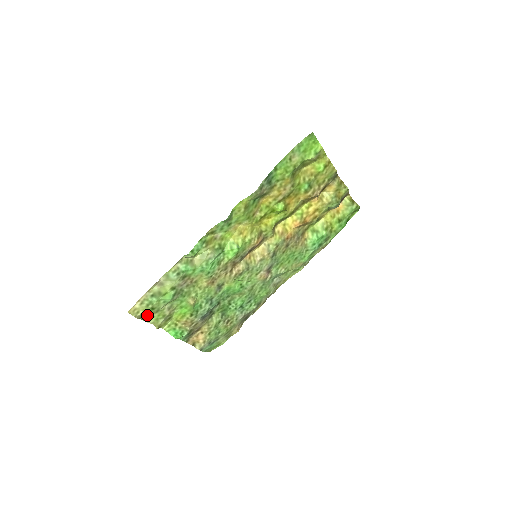
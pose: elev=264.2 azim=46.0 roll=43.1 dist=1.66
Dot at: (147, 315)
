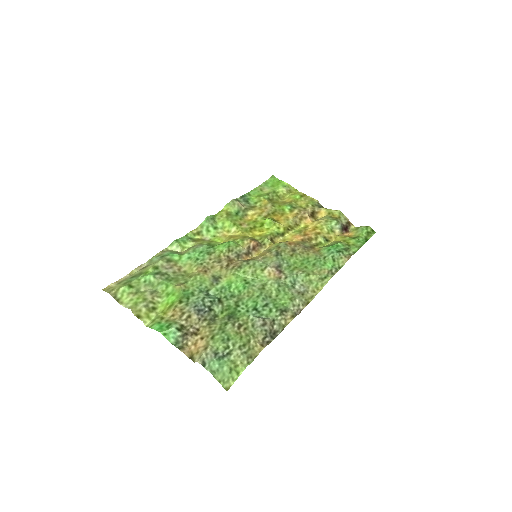
Dot at: (124, 296)
